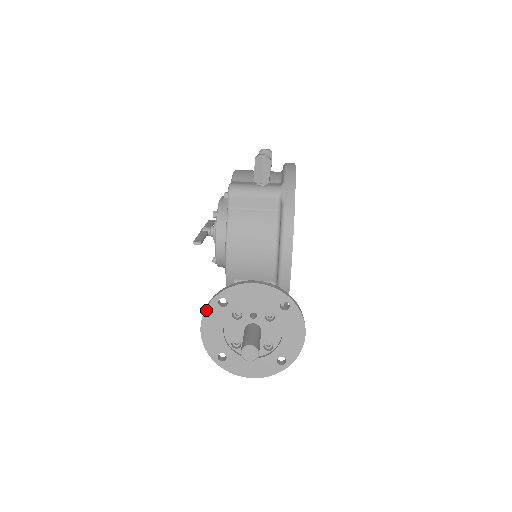
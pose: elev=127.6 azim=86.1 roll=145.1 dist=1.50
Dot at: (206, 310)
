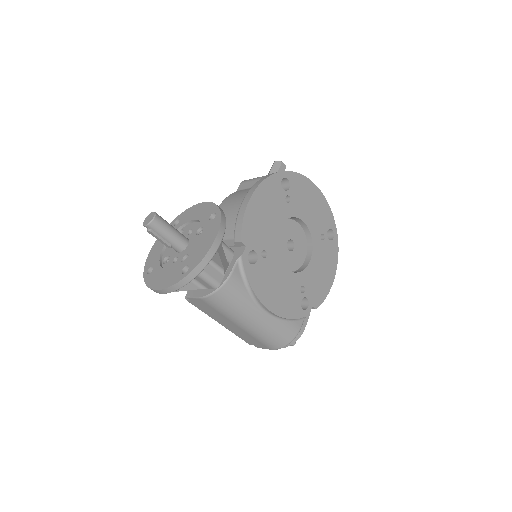
Dot at: occluded
